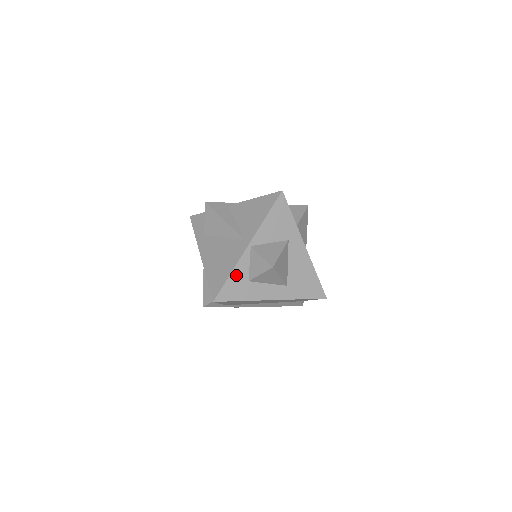
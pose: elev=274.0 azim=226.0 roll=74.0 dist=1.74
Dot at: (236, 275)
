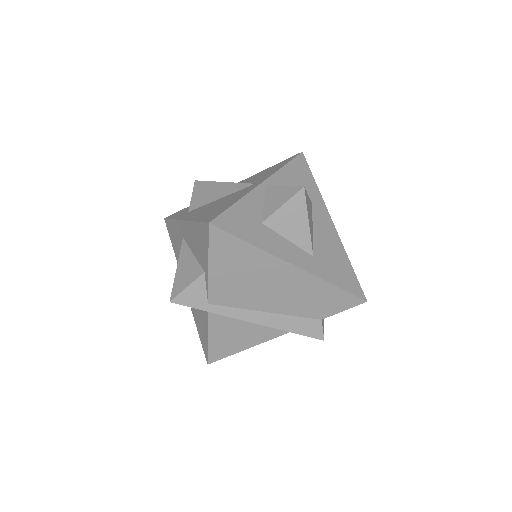
Dot at: (245, 207)
